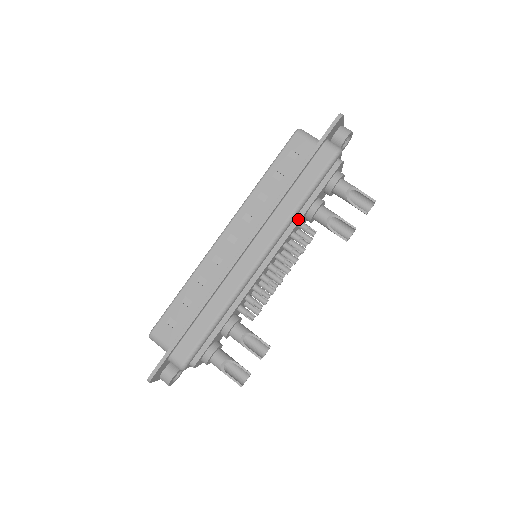
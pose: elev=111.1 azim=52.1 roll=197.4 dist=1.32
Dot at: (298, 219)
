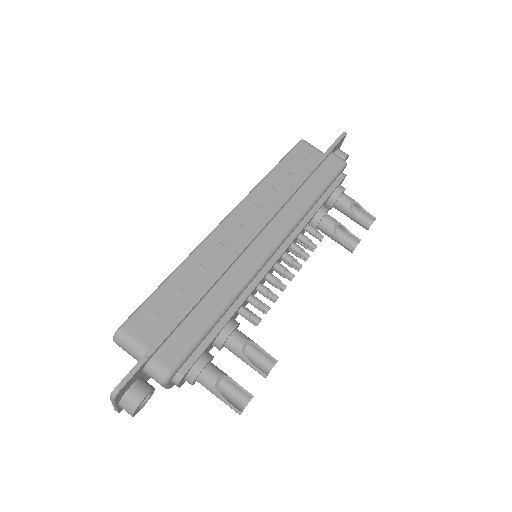
Dot at: (308, 218)
